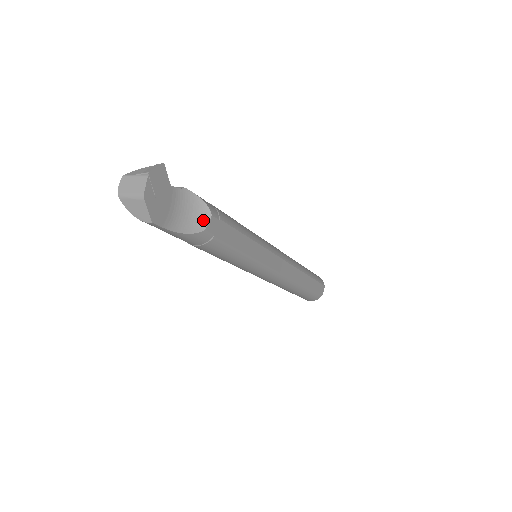
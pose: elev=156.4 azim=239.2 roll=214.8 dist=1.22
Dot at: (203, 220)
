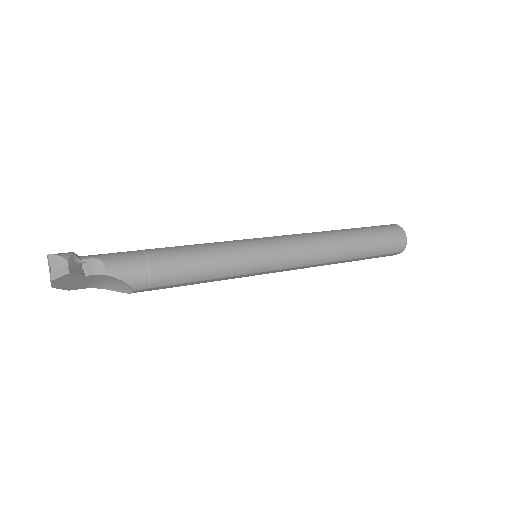
Dot at: (128, 289)
